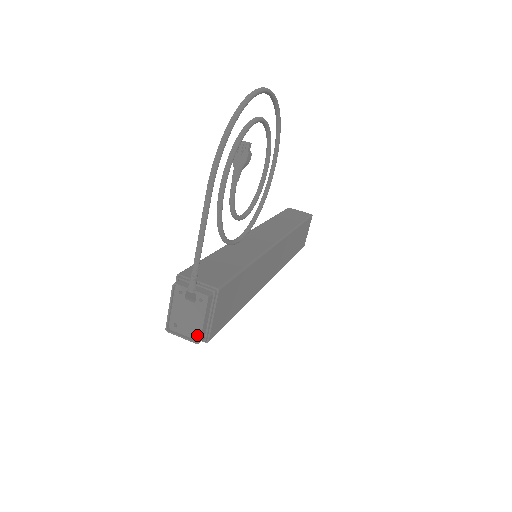
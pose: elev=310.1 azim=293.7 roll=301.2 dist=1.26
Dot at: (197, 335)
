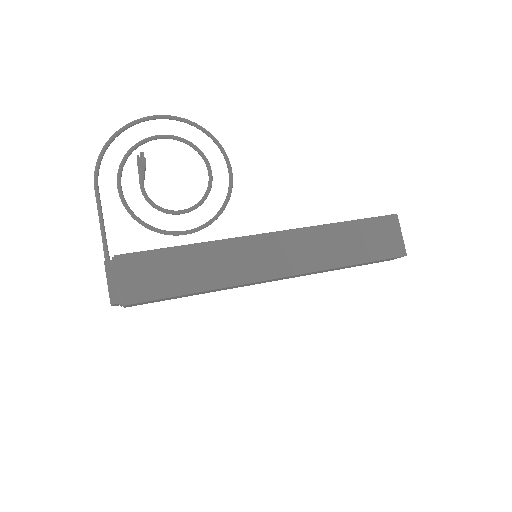
Dot at: (113, 298)
